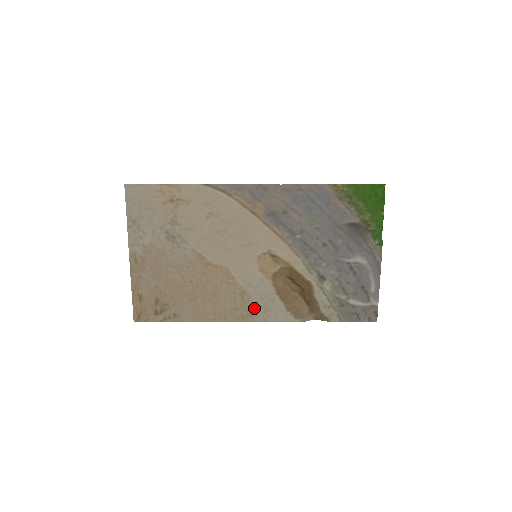
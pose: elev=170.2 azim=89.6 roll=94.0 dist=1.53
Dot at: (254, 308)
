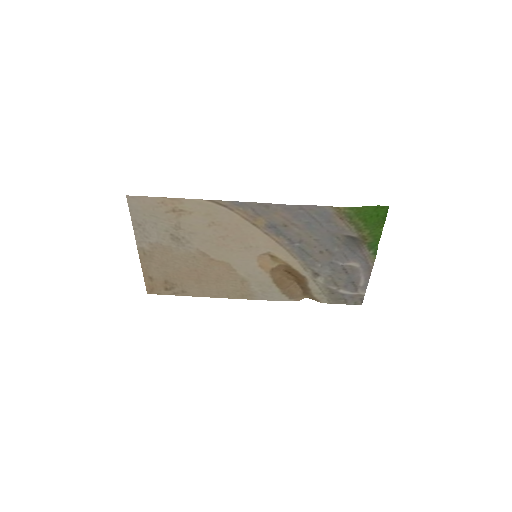
Dot at: (253, 291)
